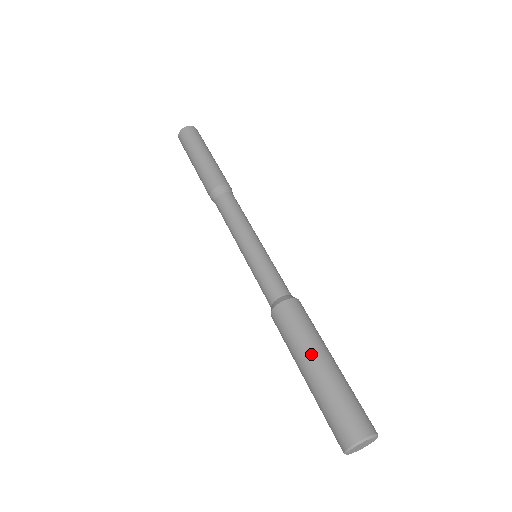
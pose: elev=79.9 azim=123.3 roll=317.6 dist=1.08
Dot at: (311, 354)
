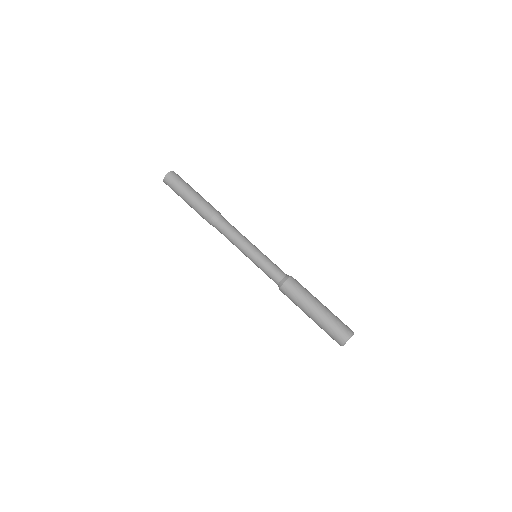
Dot at: (312, 305)
